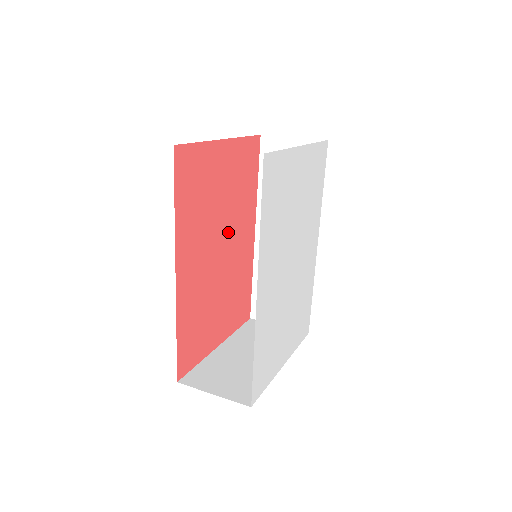
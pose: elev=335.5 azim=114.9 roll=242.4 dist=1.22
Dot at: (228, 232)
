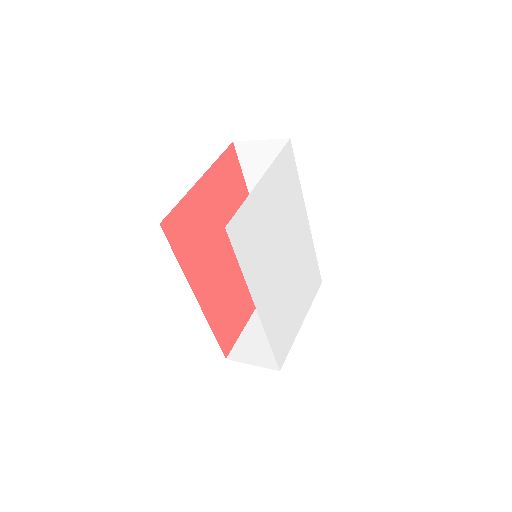
Dot at: occluded
